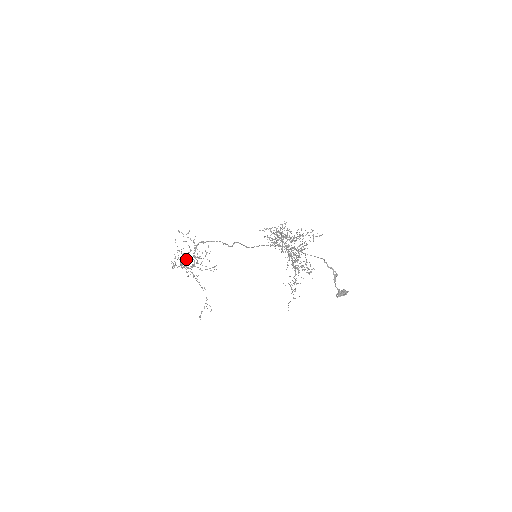
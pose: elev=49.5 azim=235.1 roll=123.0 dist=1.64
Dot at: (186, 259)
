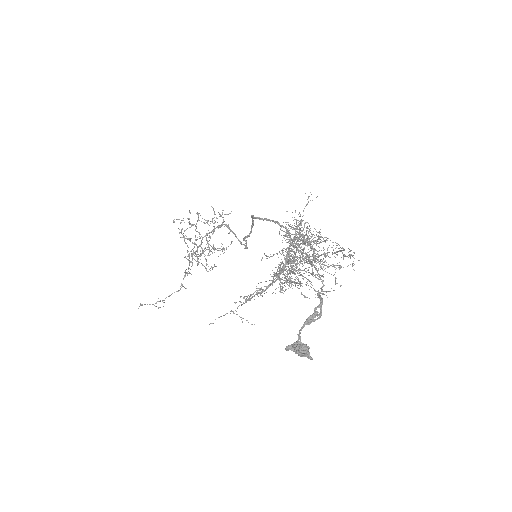
Dot at: occluded
